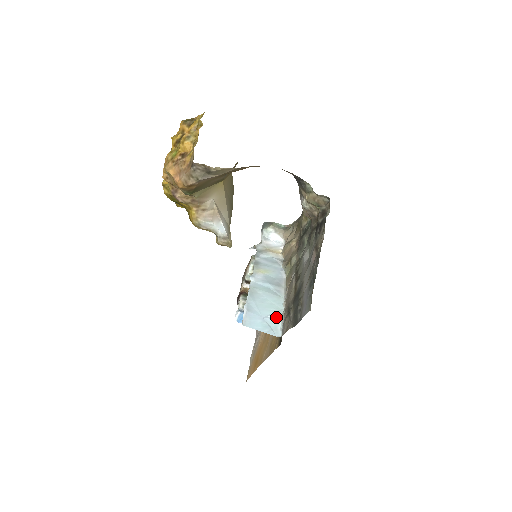
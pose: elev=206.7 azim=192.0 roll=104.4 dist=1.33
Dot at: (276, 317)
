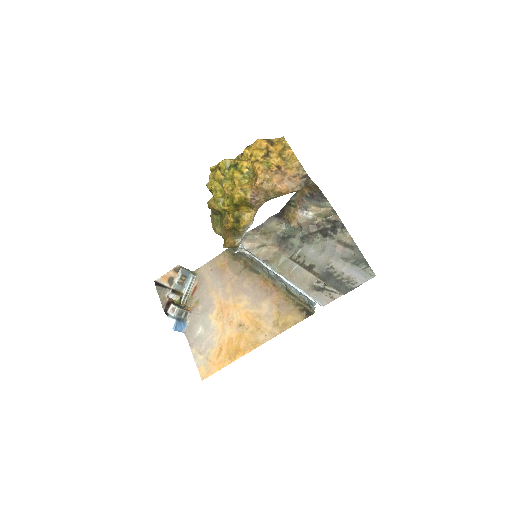
Dot at: occluded
